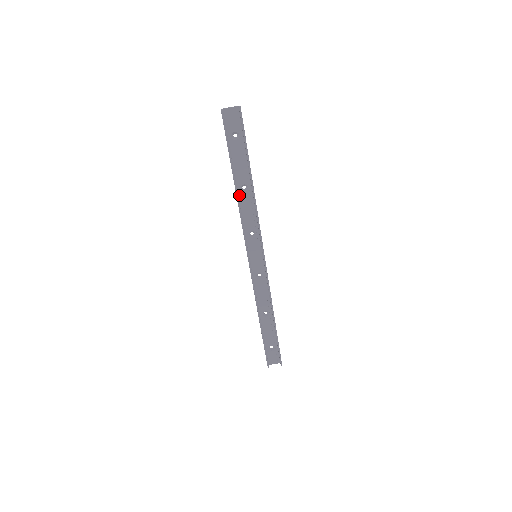
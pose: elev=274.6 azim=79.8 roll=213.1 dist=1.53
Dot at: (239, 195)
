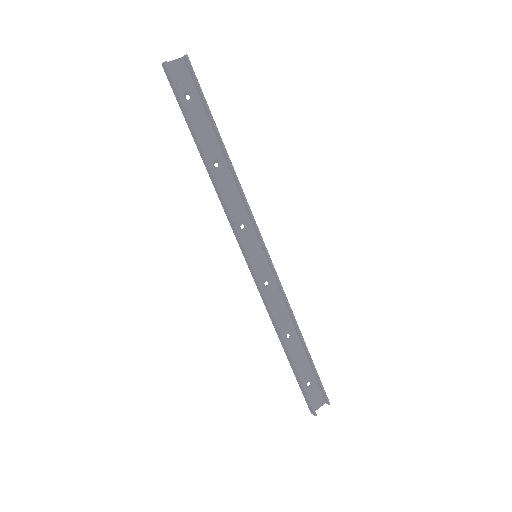
Dot at: (213, 176)
